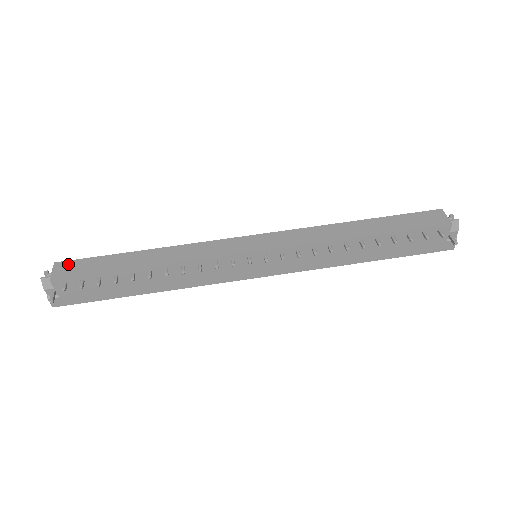
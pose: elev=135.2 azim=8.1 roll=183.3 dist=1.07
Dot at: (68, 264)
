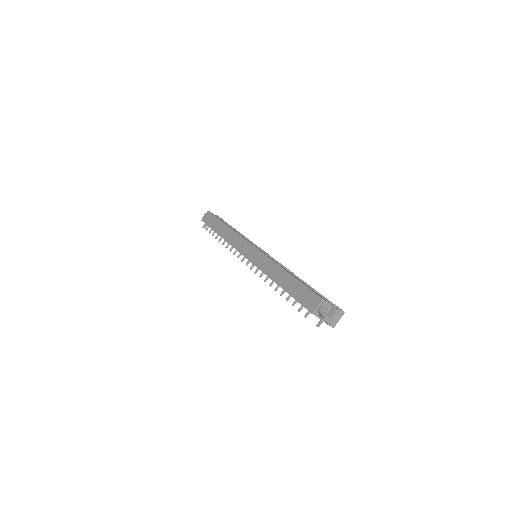
Dot at: (209, 215)
